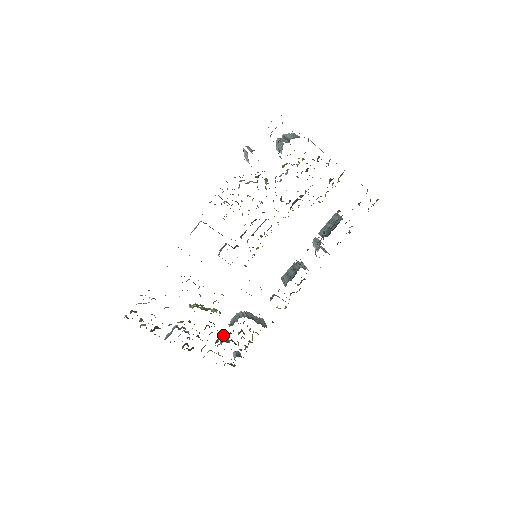
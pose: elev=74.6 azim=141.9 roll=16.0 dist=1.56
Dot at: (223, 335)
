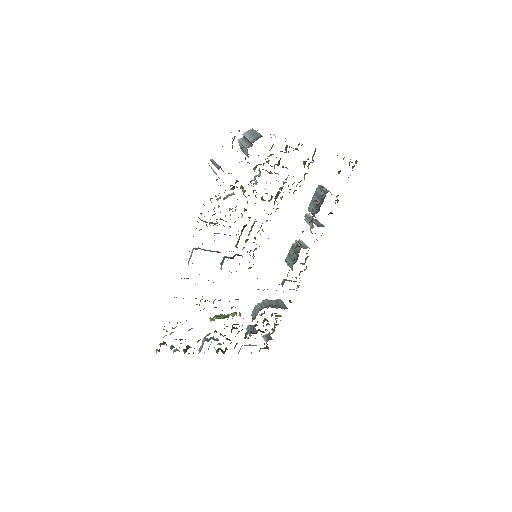
Dot at: (249, 327)
